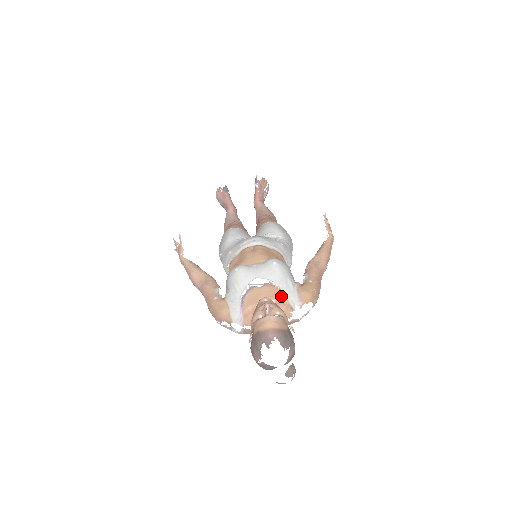
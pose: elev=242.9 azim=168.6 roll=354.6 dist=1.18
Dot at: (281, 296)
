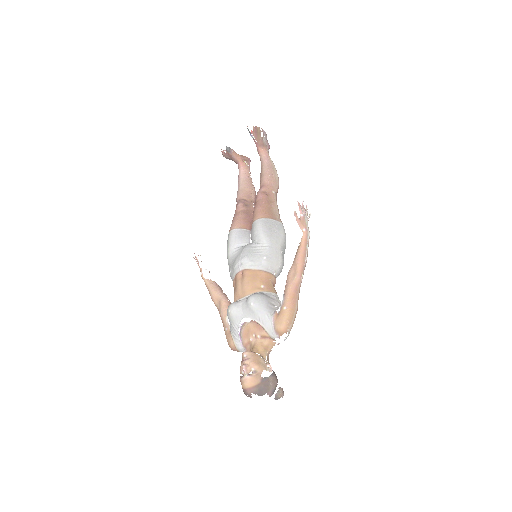
Dot at: (263, 331)
